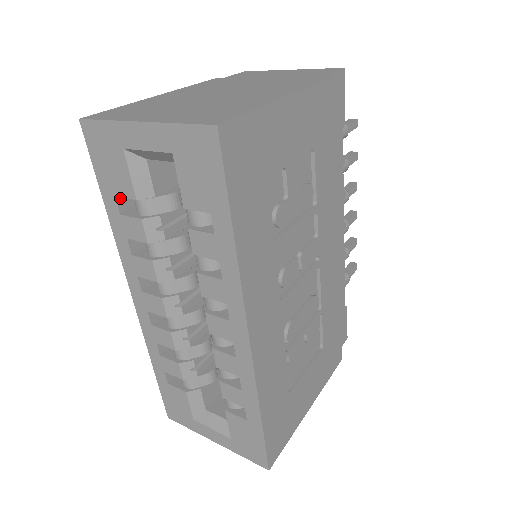
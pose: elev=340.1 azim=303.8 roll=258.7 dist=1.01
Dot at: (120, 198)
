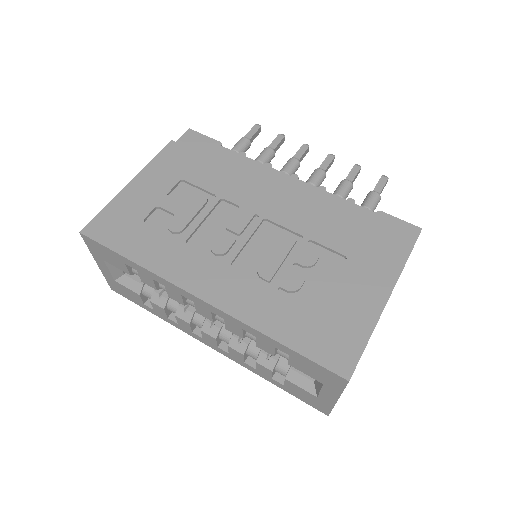
Dot at: (148, 303)
